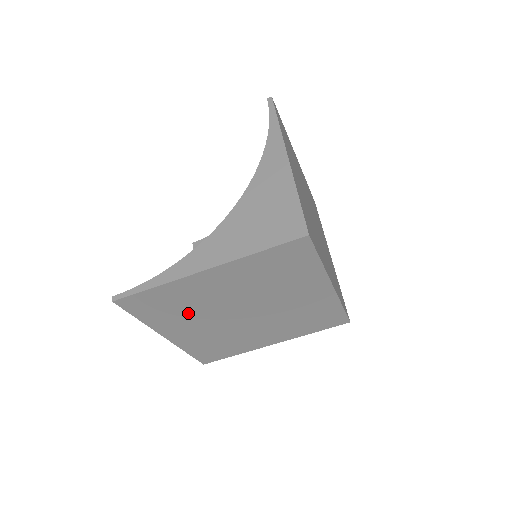
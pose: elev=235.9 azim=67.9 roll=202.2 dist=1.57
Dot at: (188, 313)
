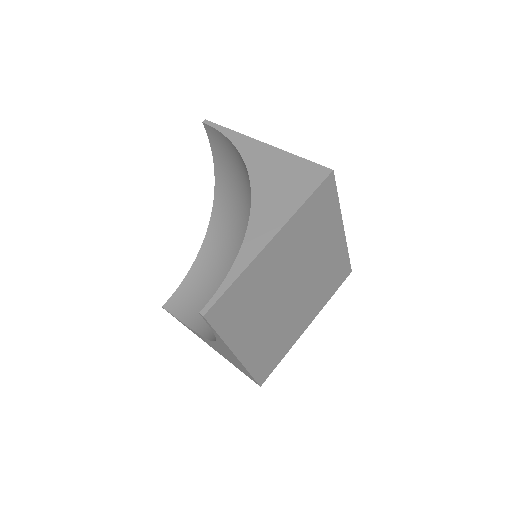
Dot at: (256, 308)
